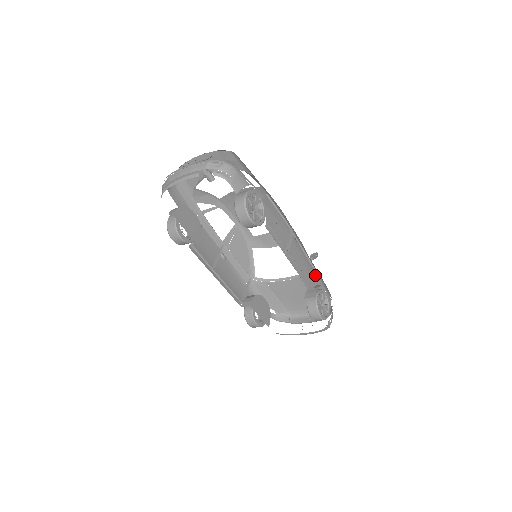
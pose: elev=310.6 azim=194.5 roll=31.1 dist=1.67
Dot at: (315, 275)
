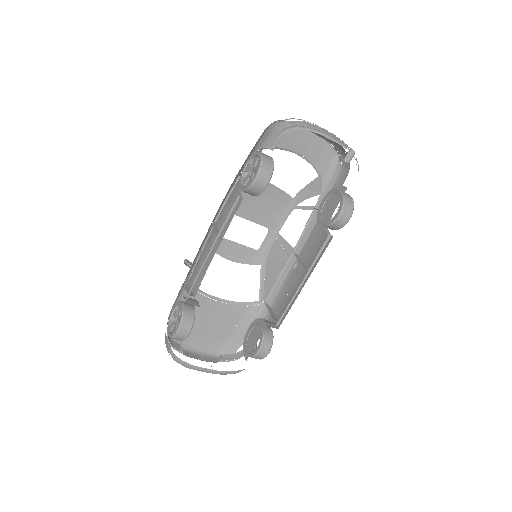
Dot at: (270, 309)
